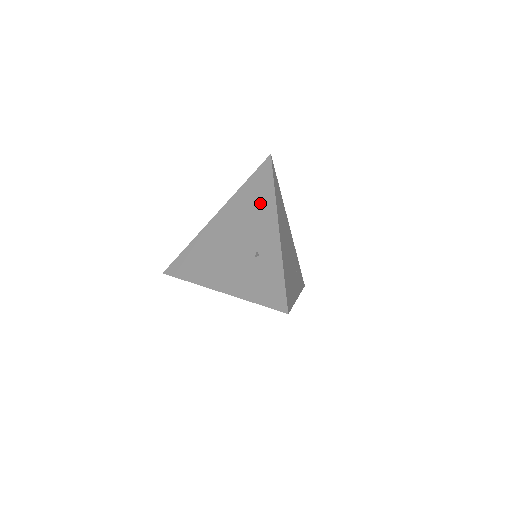
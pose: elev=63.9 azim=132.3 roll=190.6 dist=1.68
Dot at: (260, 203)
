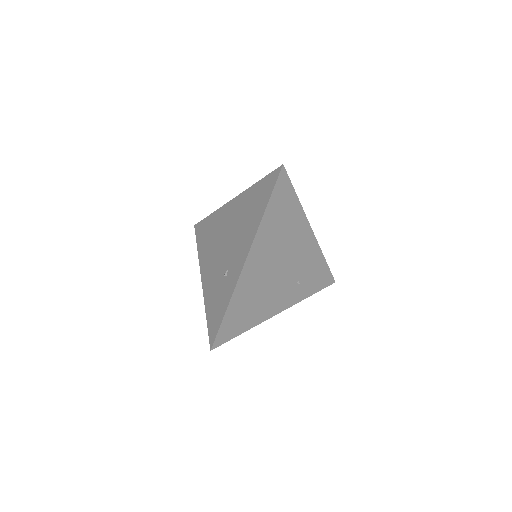
Dot at: (251, 219)
